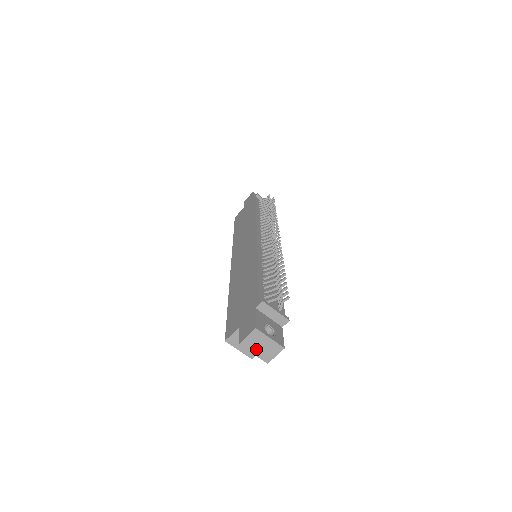
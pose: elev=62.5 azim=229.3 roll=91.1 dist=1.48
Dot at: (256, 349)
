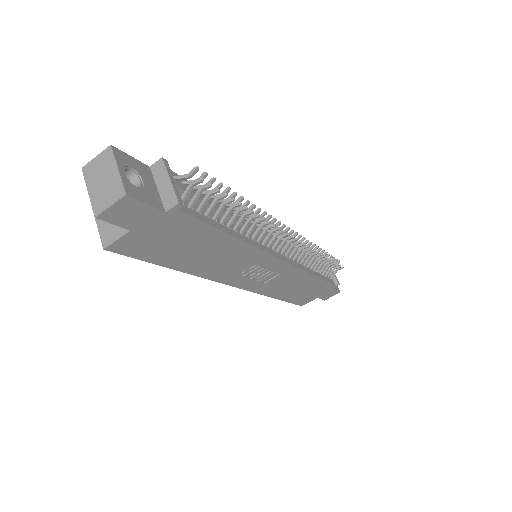
Dot at: (95, 184)
